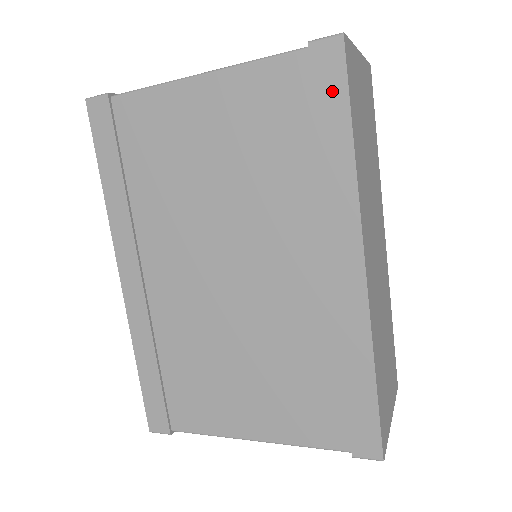
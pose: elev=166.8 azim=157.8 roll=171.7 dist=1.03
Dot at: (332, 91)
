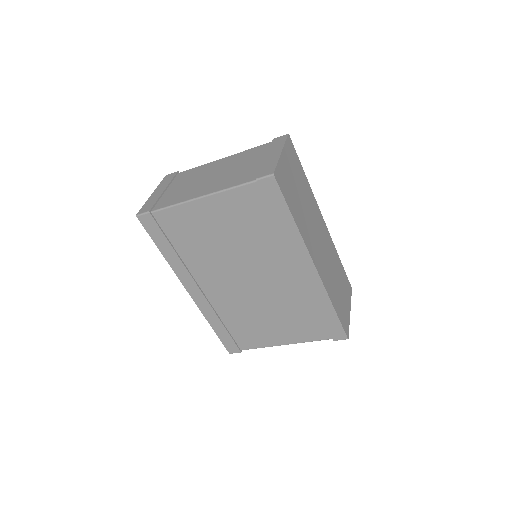
Dot at: (276, 199)
